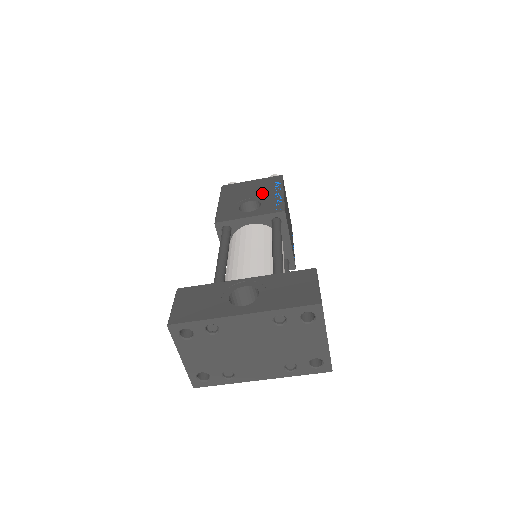
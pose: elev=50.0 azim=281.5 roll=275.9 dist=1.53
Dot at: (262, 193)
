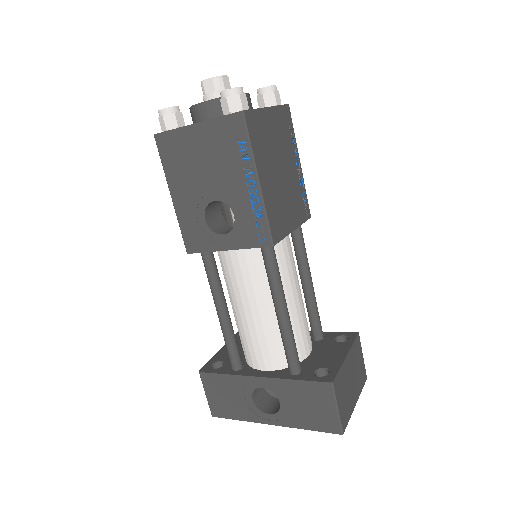
Dot at: (226, 180)
